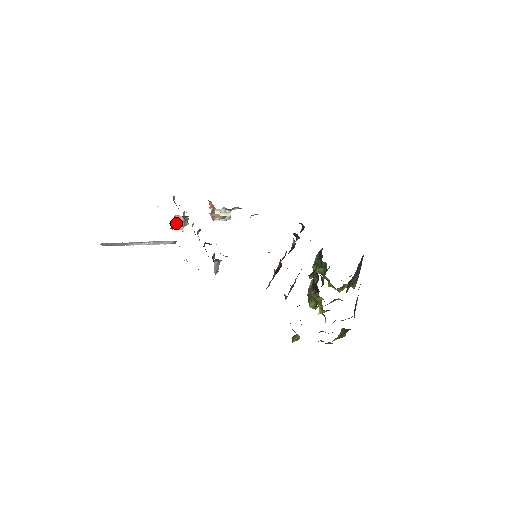
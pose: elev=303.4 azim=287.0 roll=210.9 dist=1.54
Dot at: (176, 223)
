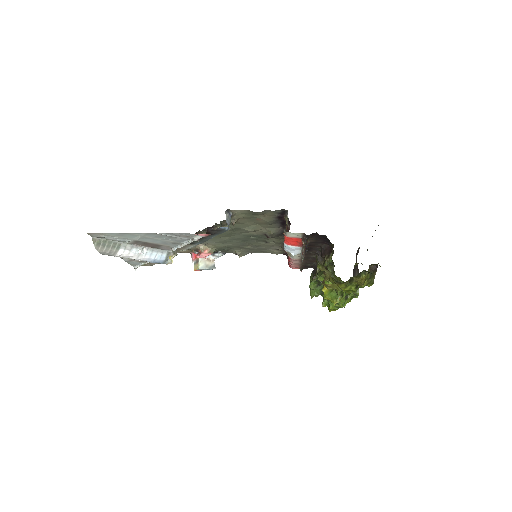
Dot at: occluded
